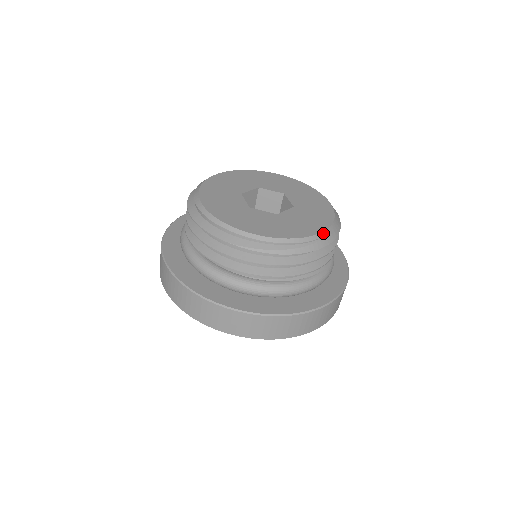
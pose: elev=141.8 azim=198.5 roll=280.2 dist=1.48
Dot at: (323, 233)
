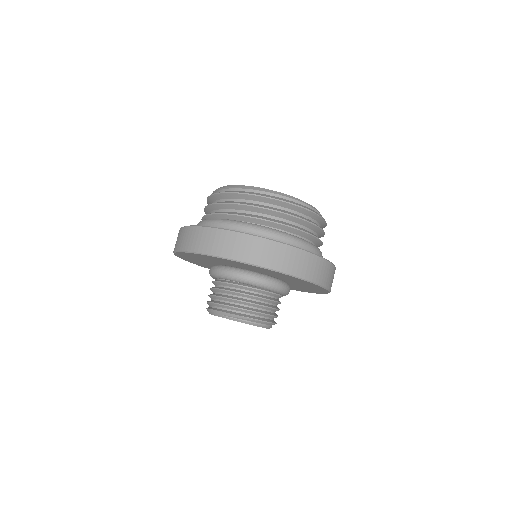
Dot at: occluded
